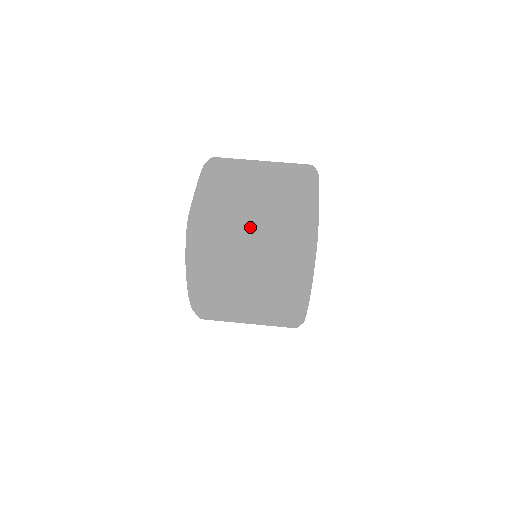
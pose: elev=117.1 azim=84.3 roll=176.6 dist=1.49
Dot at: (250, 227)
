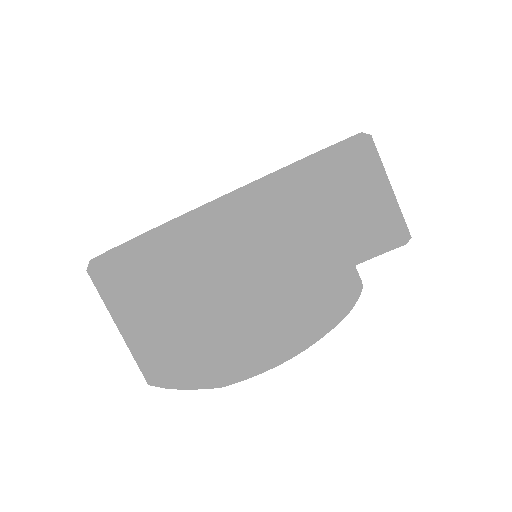
Dot at: occluded
